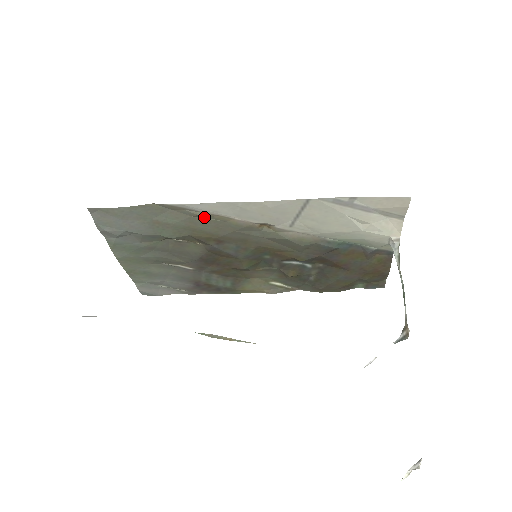
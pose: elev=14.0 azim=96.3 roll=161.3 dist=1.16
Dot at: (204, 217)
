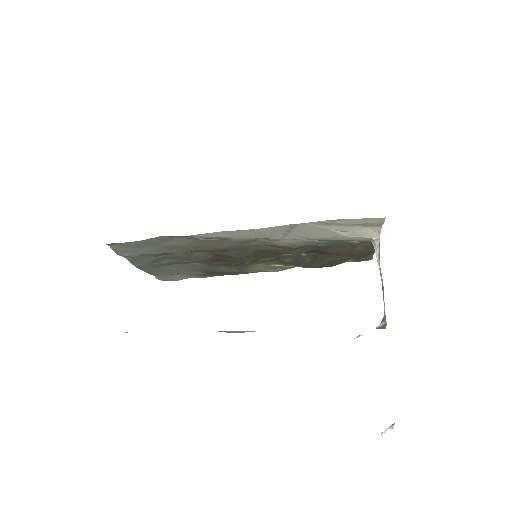
Dot at: (207, 239)
